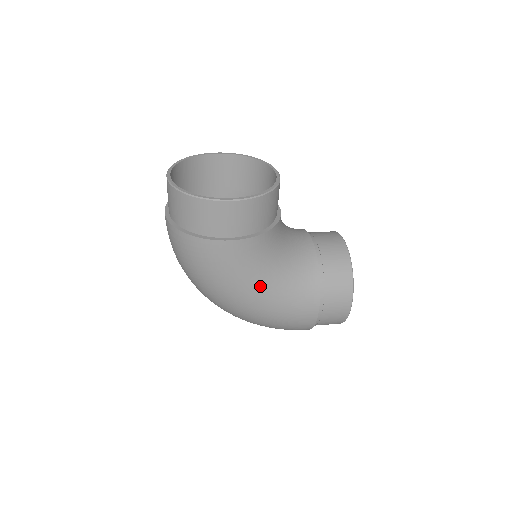
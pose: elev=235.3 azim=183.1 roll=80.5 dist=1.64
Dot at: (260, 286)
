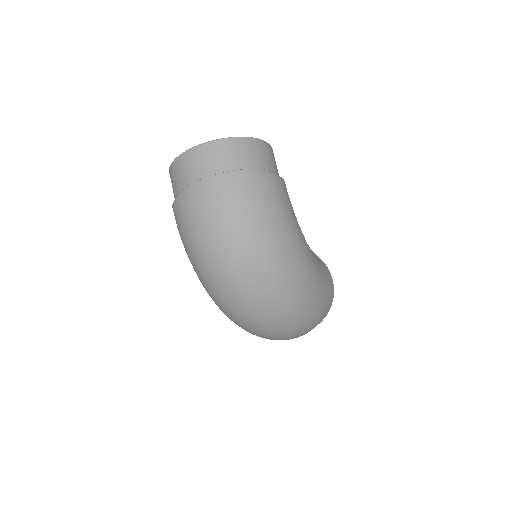
Dot at: (303, 237)
